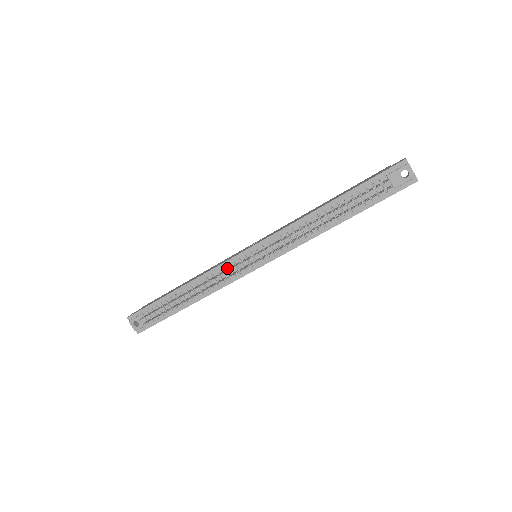
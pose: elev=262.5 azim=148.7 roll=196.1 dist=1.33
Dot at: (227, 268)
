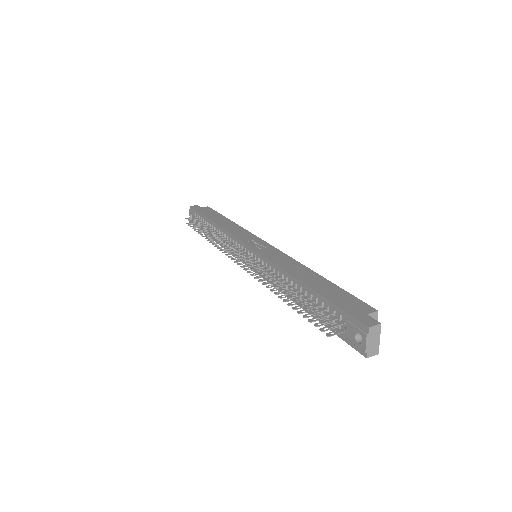
Dot at: (235, 243)
